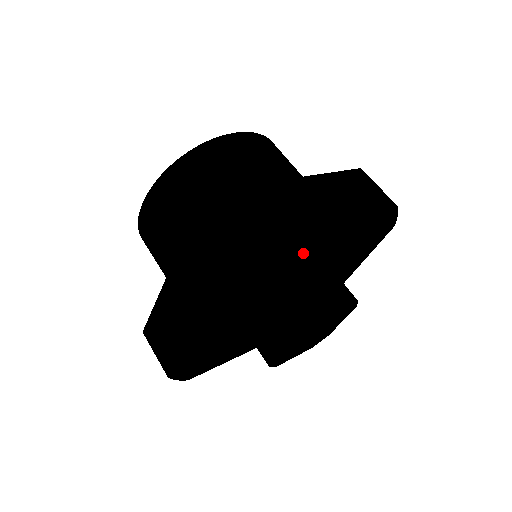
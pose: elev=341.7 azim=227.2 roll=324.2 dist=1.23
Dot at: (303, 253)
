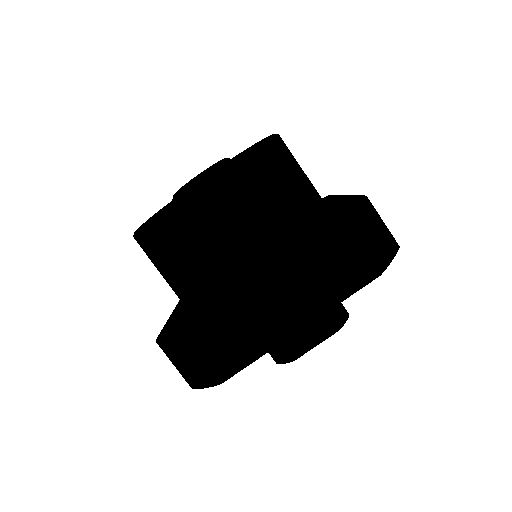
Dot at: occluded
